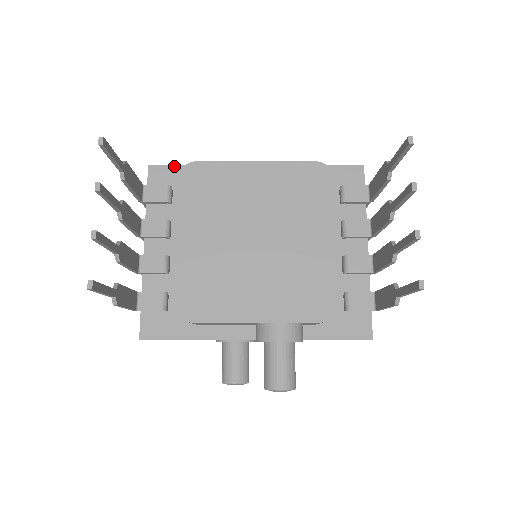
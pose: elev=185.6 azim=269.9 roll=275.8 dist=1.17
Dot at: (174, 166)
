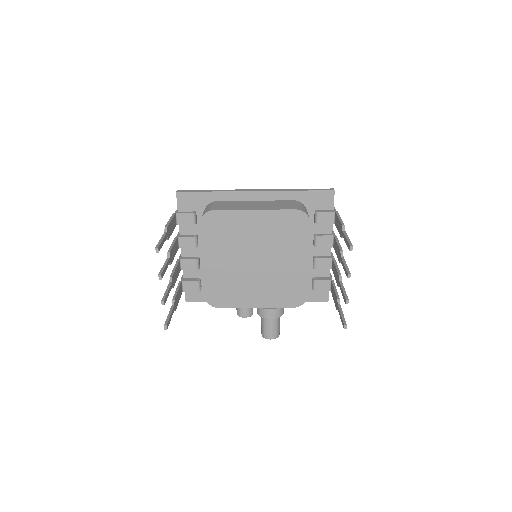
Dot at: (195, 192)
